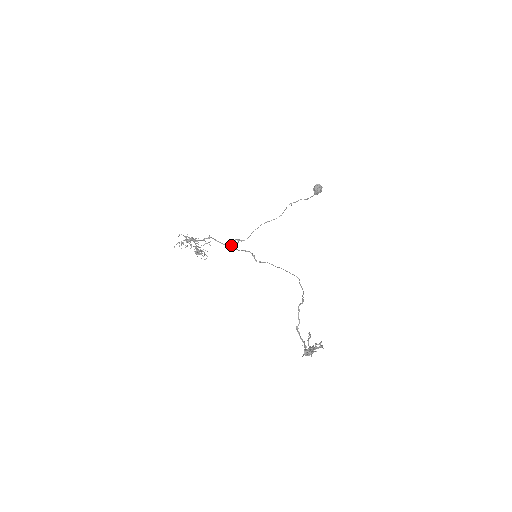
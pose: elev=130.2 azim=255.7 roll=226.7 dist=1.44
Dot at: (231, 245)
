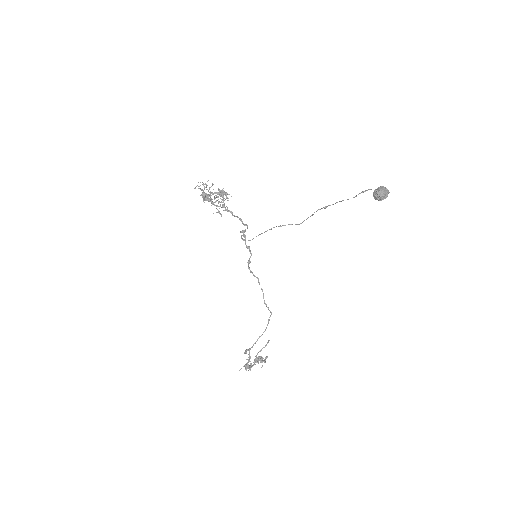
Dot at: (242, 223)
